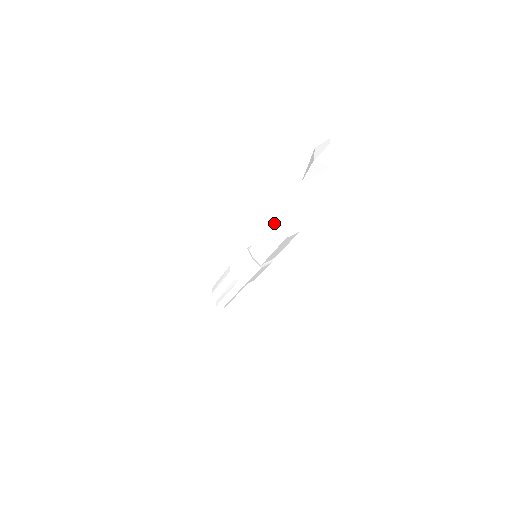
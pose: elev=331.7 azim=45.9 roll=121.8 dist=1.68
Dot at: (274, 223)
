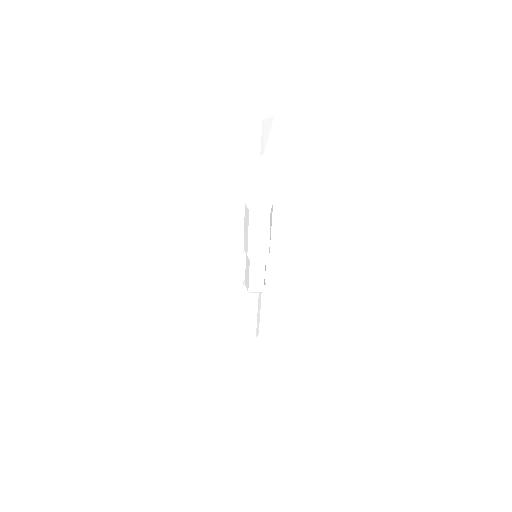
Dot at: (247, 201)
